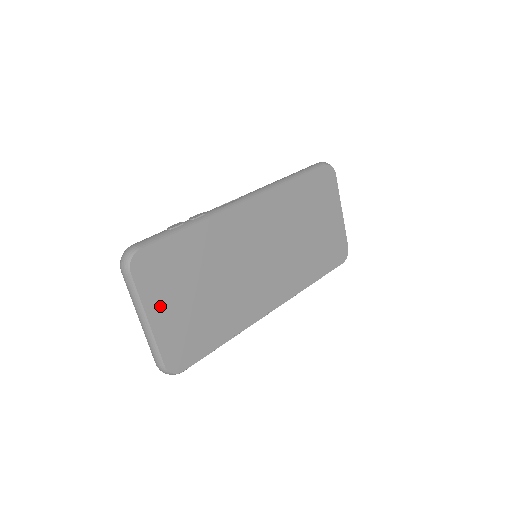
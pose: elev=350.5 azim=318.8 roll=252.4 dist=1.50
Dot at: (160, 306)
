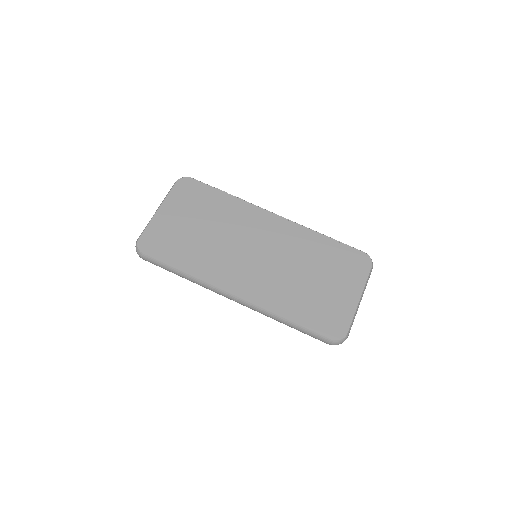
Dot at: (171, 209)
